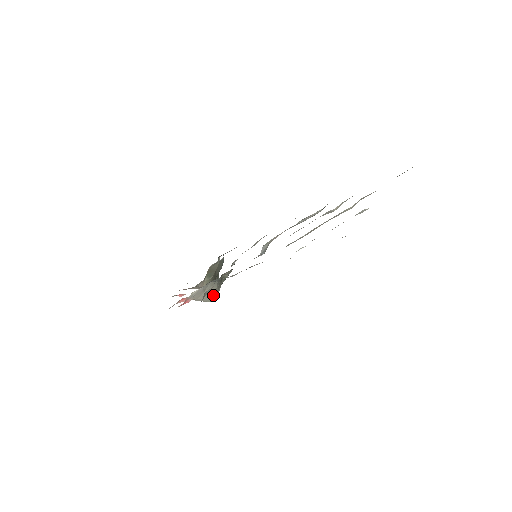
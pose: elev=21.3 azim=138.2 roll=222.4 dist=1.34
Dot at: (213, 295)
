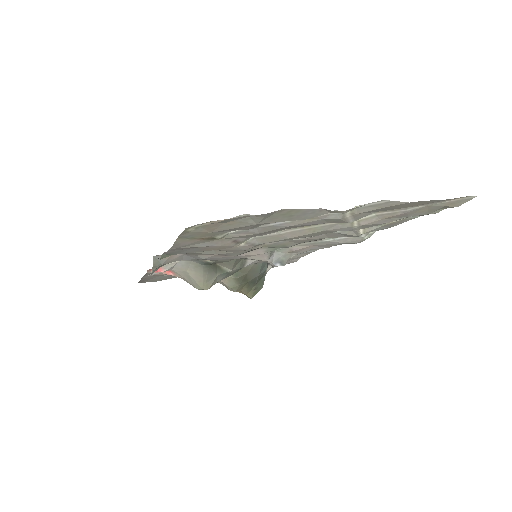
Dot at: (201, 282)
